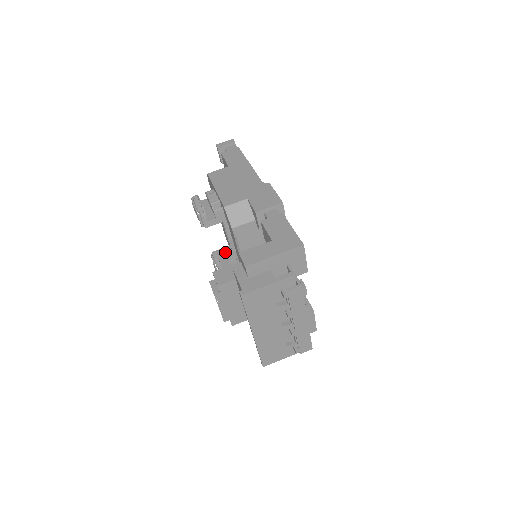
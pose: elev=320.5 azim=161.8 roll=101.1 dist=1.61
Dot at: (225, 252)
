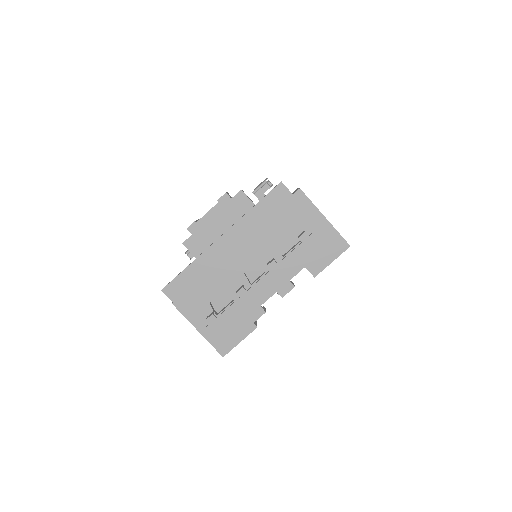
Dot at: occluded
